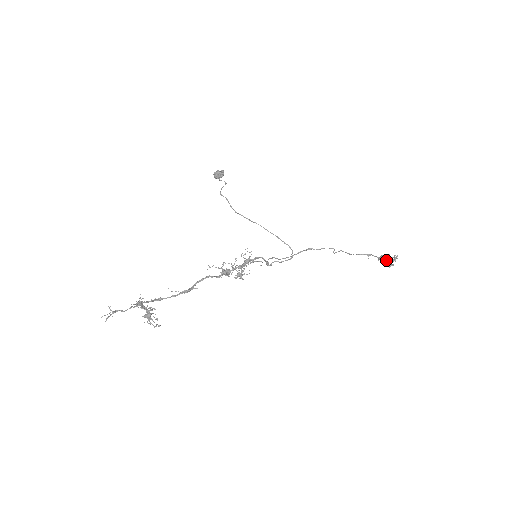
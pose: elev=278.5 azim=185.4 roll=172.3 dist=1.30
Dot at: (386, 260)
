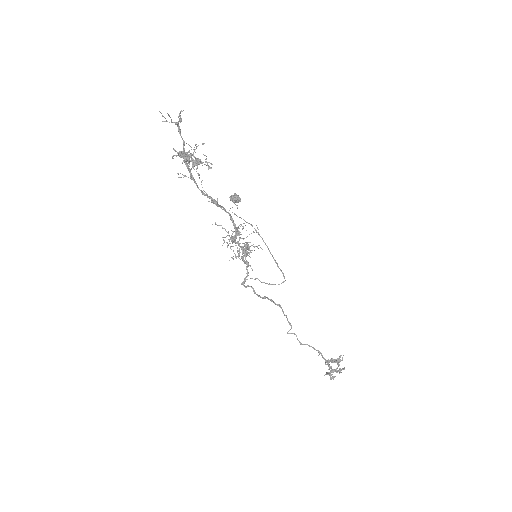
Dot at: (338, 362)
